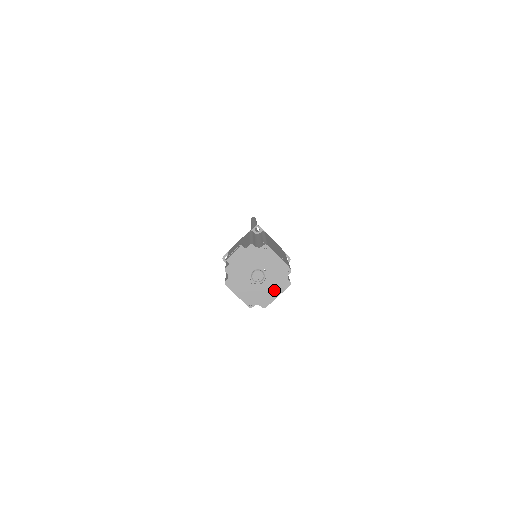
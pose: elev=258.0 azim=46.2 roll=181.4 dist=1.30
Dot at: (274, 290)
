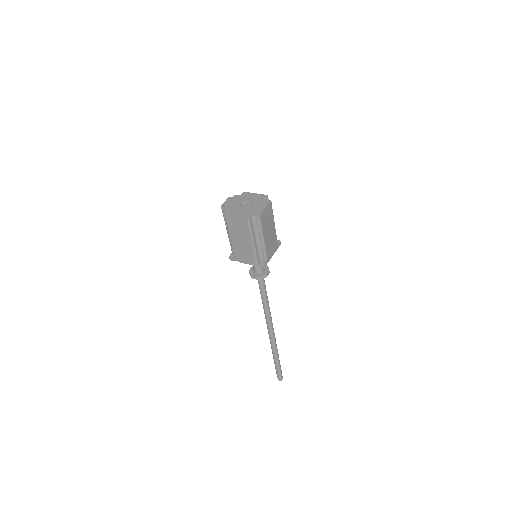
Dot at: (261, 206)
